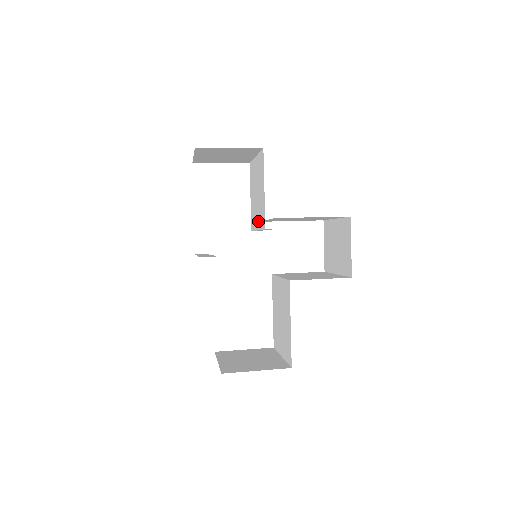
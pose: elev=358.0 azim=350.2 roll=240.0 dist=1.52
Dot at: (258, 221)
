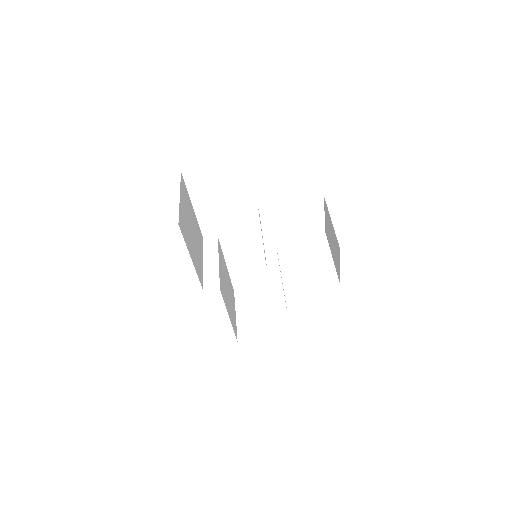
Dot at: occluded
